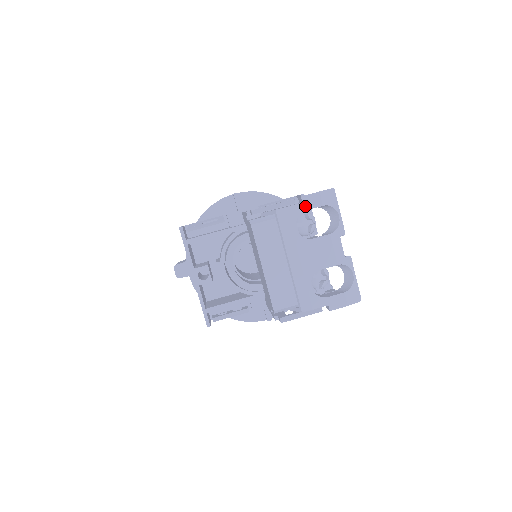
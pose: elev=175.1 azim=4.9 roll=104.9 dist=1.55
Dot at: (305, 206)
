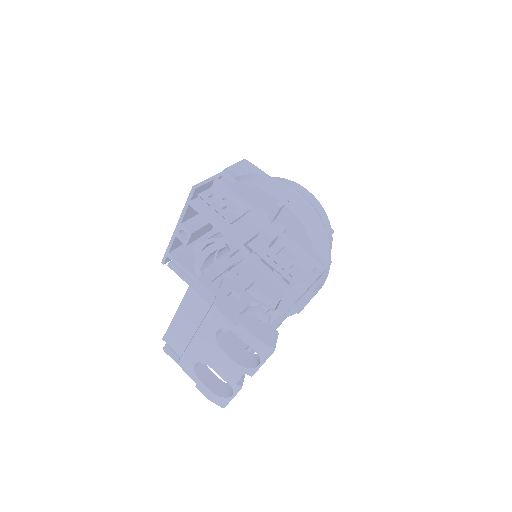
Dot at: (237, 331)
